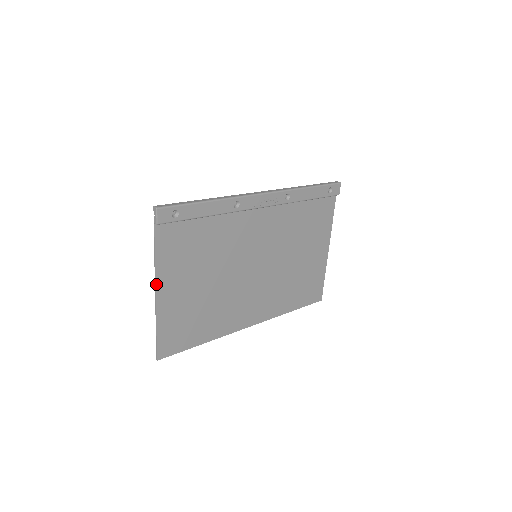
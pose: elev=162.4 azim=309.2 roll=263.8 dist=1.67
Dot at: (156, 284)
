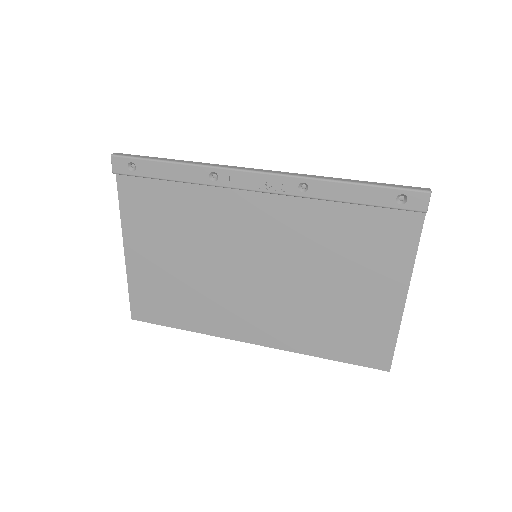
Dot at: (124, 239)
